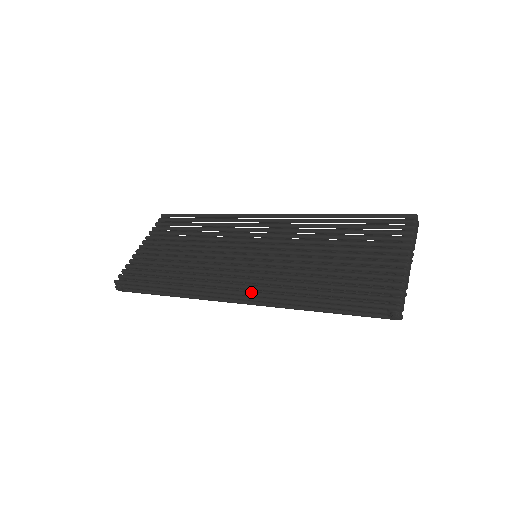
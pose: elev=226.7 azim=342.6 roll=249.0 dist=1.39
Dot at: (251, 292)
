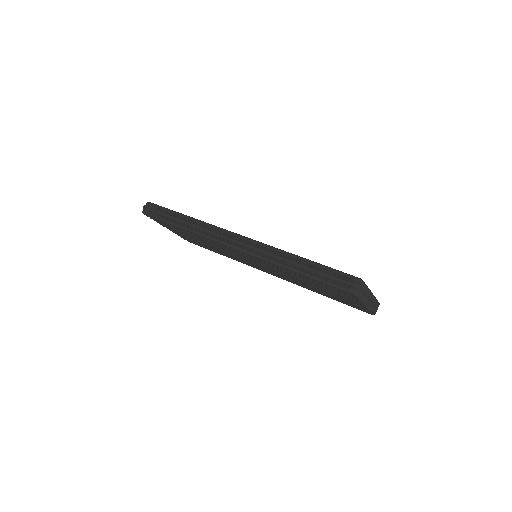
Dot at: occluded
